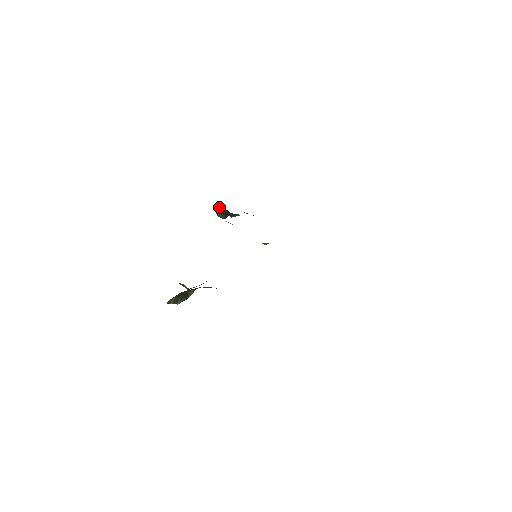
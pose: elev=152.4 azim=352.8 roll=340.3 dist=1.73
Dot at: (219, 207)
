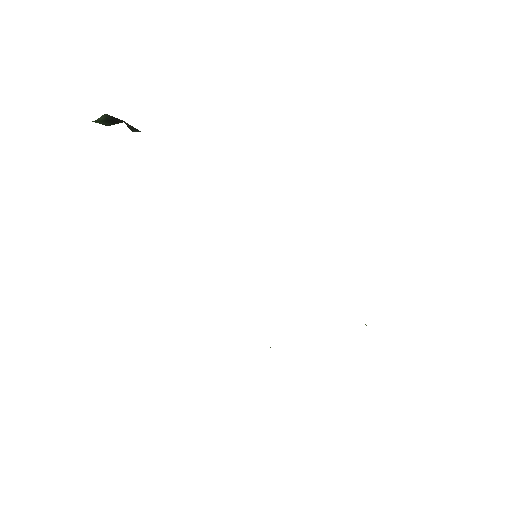
Dot at: (103, 117)
